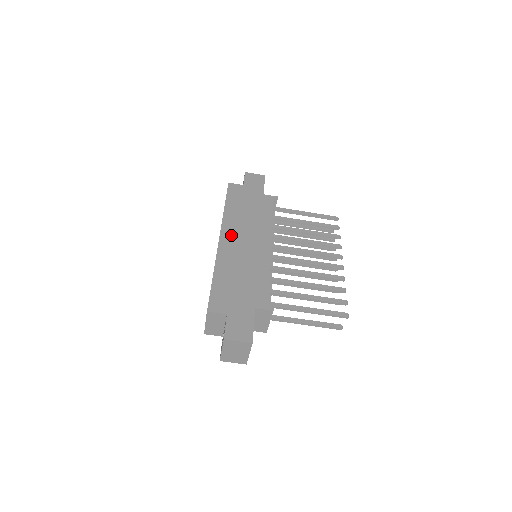
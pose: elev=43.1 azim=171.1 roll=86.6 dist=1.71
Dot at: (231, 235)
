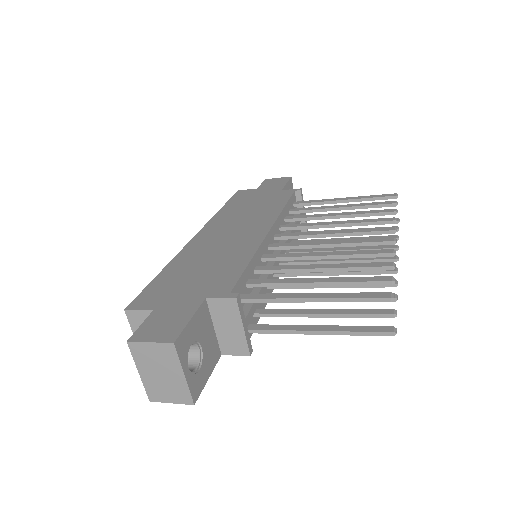
Dot at: (214, 230)
